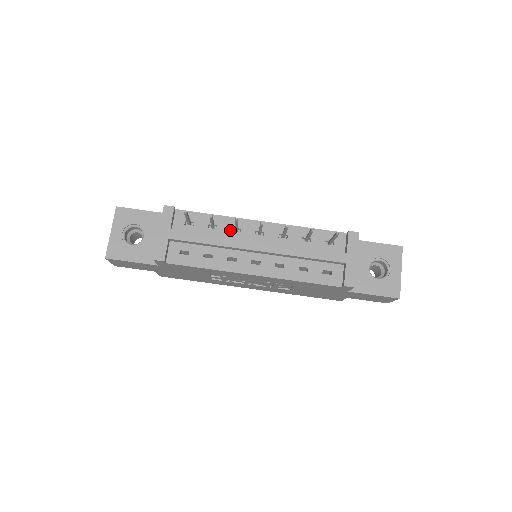
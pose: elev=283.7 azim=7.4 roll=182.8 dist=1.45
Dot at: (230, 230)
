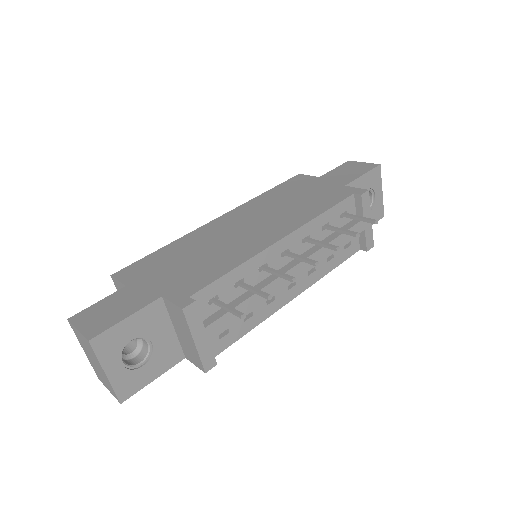
Dot at: (257, 273)
